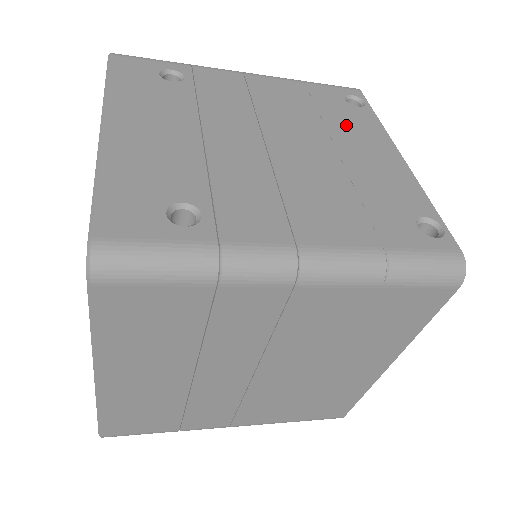
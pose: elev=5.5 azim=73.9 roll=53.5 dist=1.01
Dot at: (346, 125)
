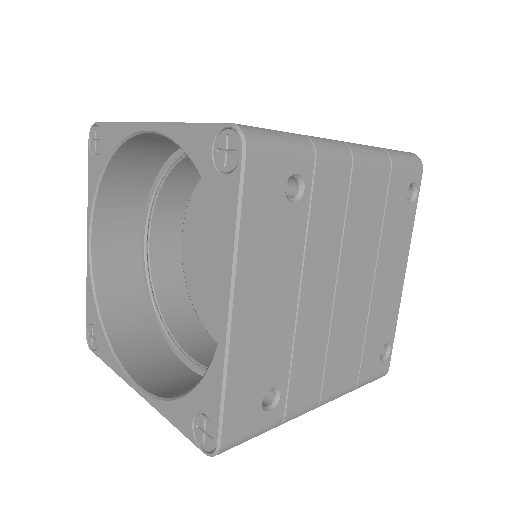
Dot at: (392, 241)
